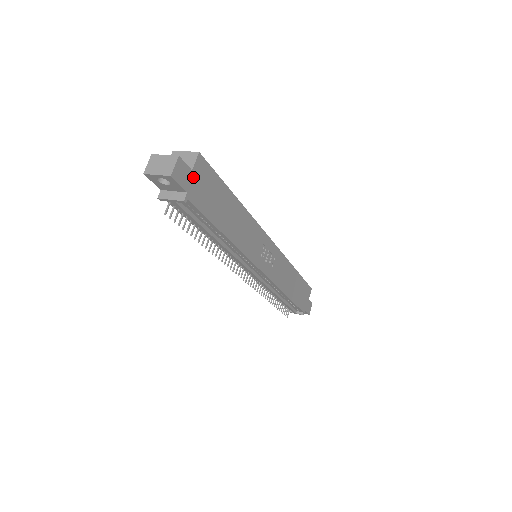
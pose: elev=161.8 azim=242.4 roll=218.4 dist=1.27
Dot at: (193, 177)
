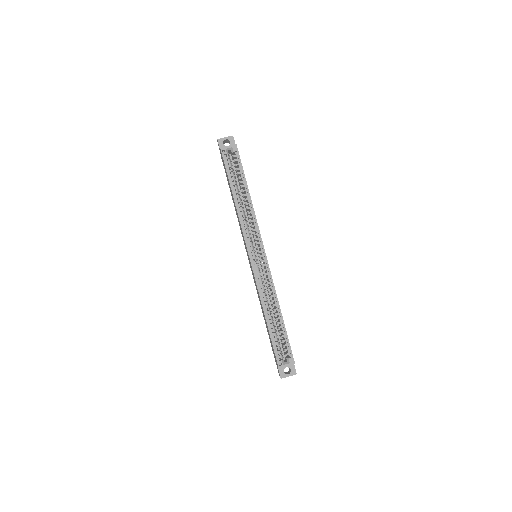
Dot at: occluded
